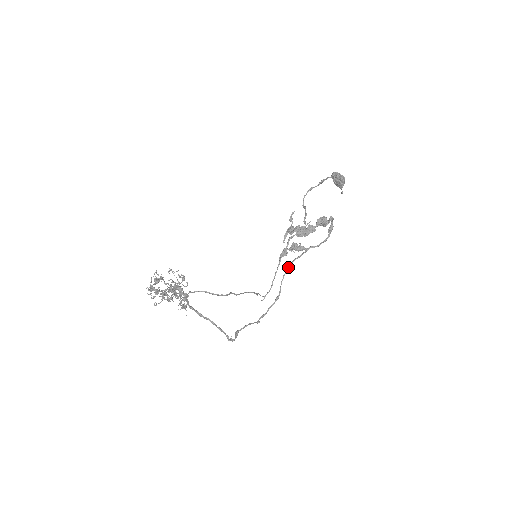
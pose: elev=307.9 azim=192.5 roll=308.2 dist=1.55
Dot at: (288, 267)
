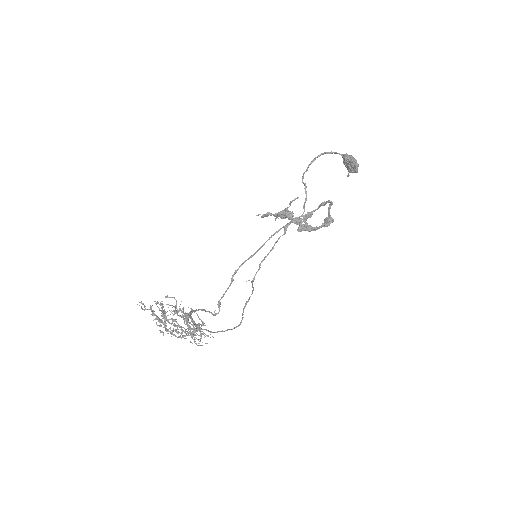
Dot at: (271, 236)
